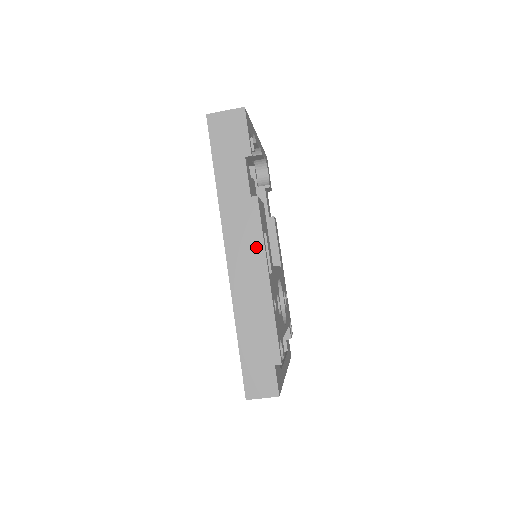
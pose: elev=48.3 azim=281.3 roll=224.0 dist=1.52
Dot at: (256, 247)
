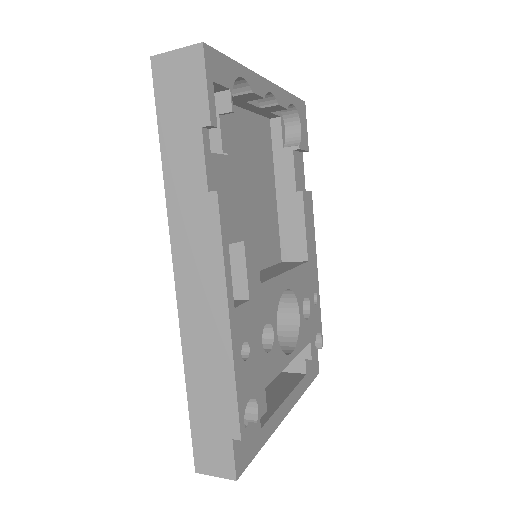
Dot at: (213, 269)
